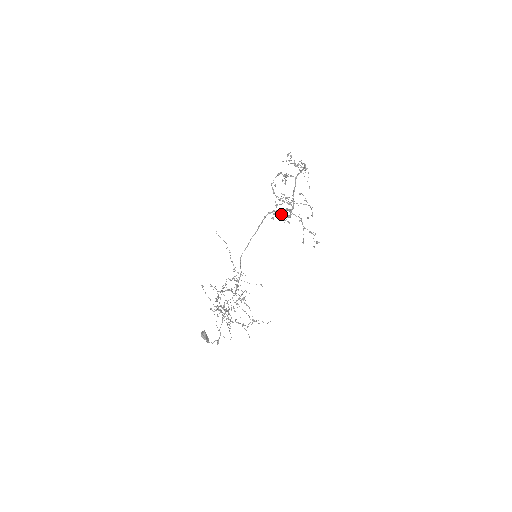
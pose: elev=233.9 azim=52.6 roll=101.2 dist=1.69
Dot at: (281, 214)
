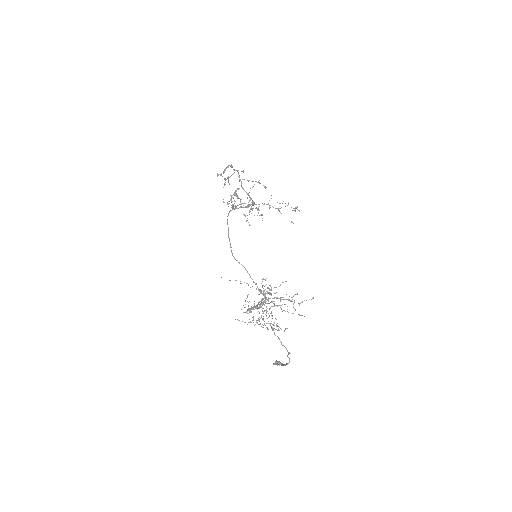
Dot at: (241, 207)
